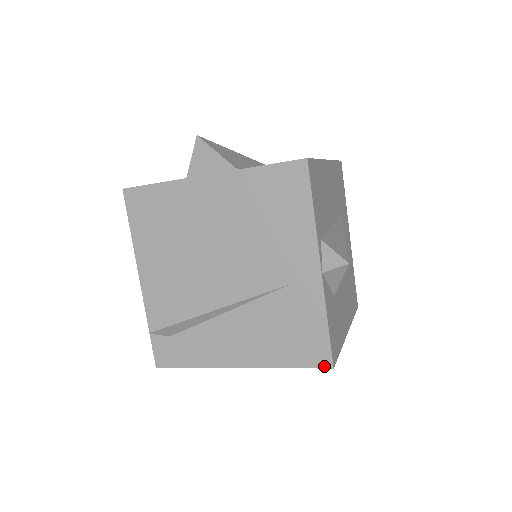
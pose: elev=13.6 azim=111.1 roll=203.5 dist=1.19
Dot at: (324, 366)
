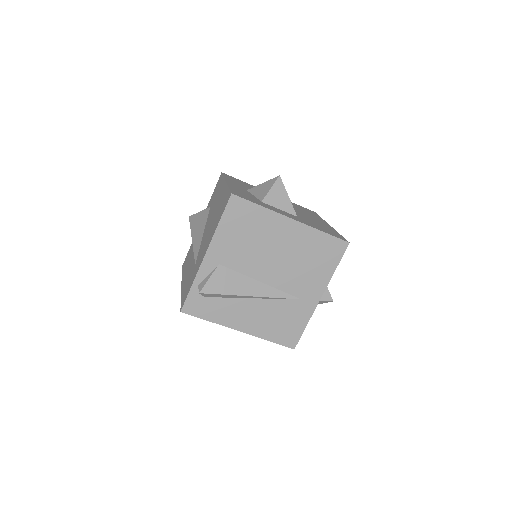
Dot at: (290, 347)
